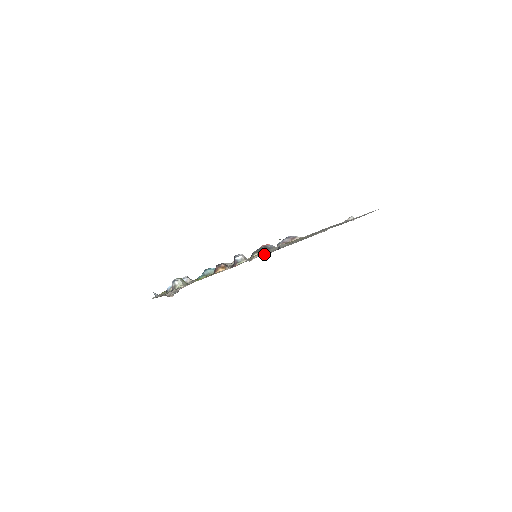
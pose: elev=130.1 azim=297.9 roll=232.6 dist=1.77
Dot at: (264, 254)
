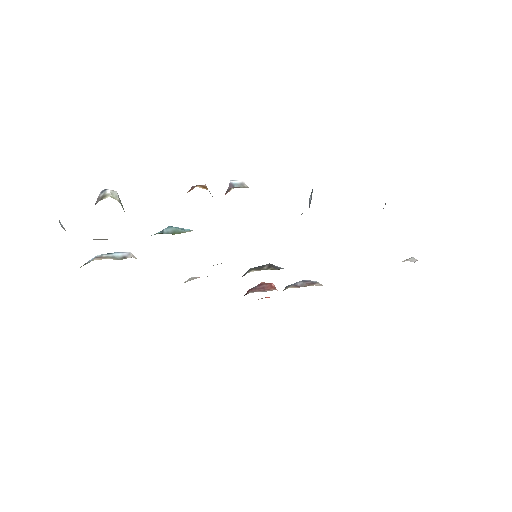
Dot at: occluded
